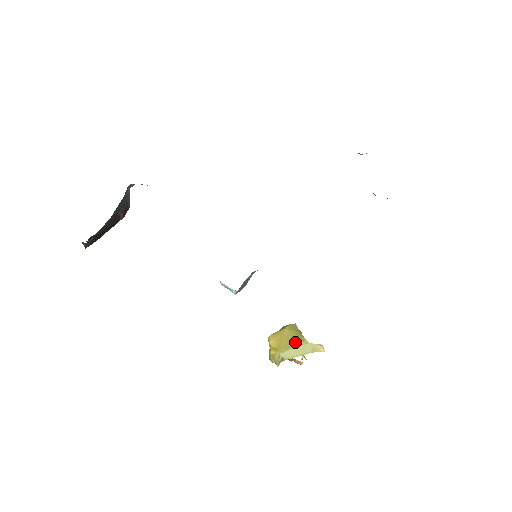
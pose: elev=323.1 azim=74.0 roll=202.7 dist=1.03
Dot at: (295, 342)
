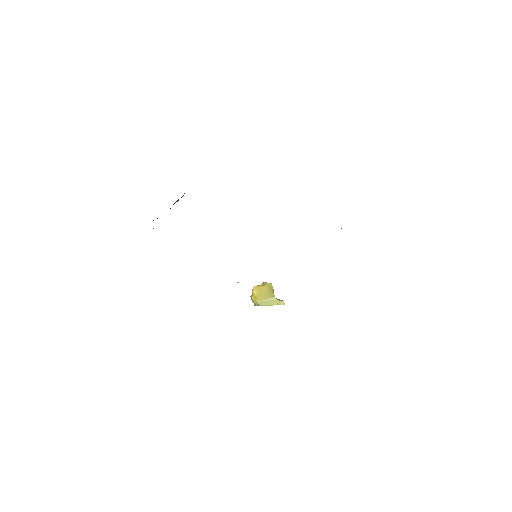
Dot at: (268, 297)
